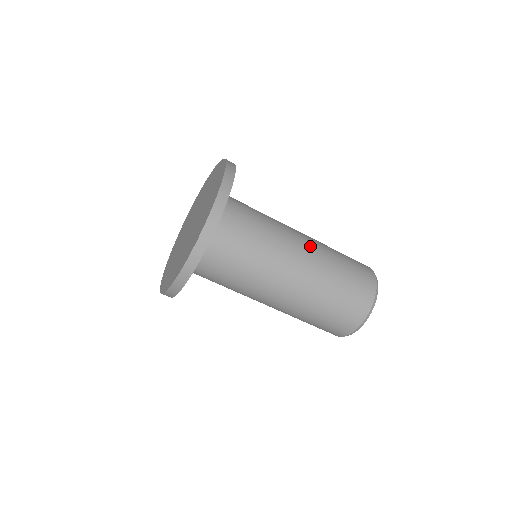
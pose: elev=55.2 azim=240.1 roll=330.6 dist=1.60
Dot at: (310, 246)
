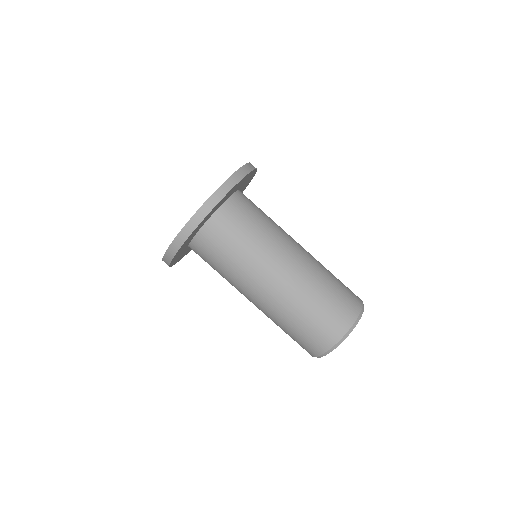
Dot at: occluded
